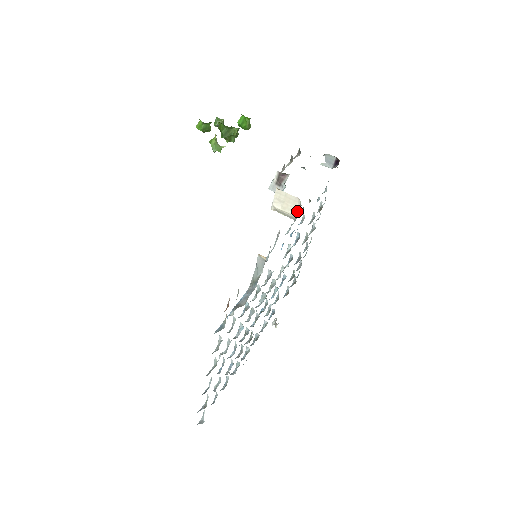
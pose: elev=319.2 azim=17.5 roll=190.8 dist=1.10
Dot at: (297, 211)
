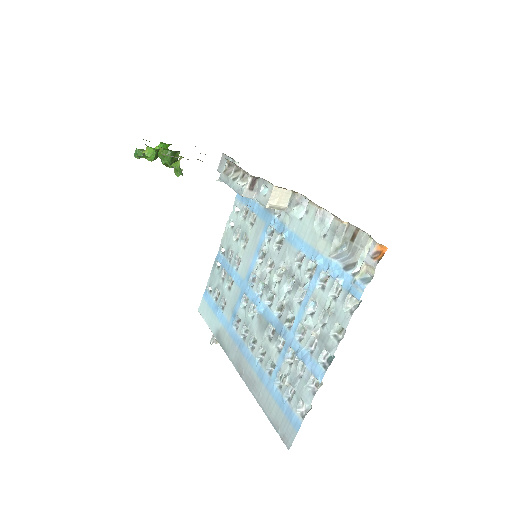
Dot at: (288, 202)
